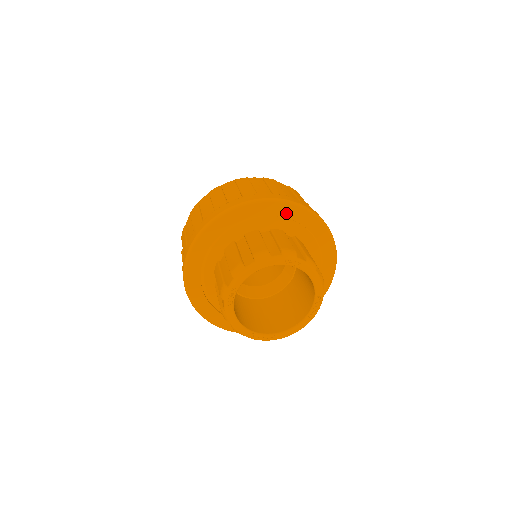
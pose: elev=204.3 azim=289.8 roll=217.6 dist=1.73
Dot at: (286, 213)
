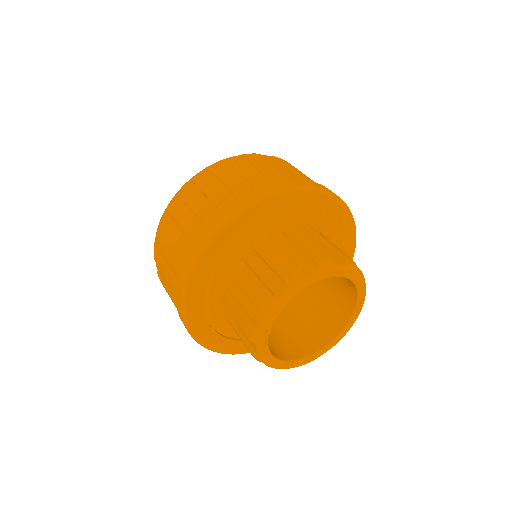
Dot at: (298, 203)
